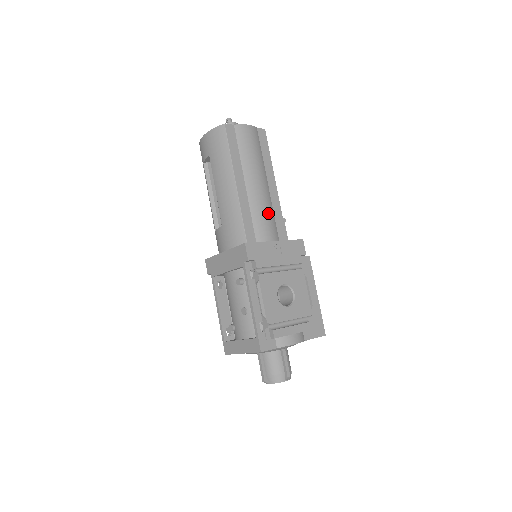
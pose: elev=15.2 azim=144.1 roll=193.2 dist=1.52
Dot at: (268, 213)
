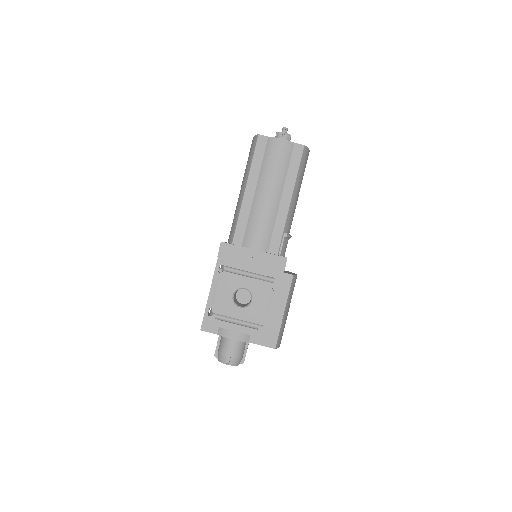
Dot at: (265, 223)
